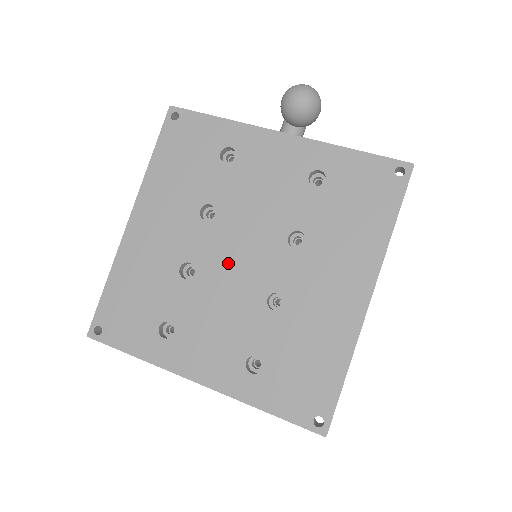
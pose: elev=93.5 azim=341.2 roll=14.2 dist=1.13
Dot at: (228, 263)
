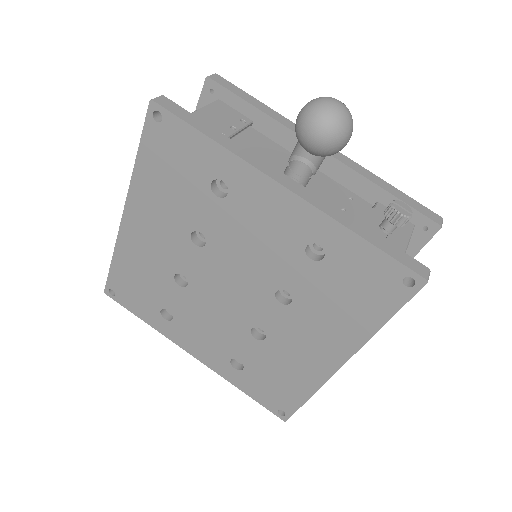
Dot at: (218, 290)
